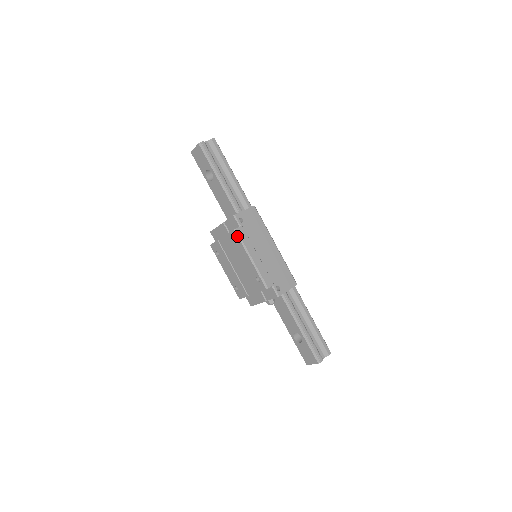
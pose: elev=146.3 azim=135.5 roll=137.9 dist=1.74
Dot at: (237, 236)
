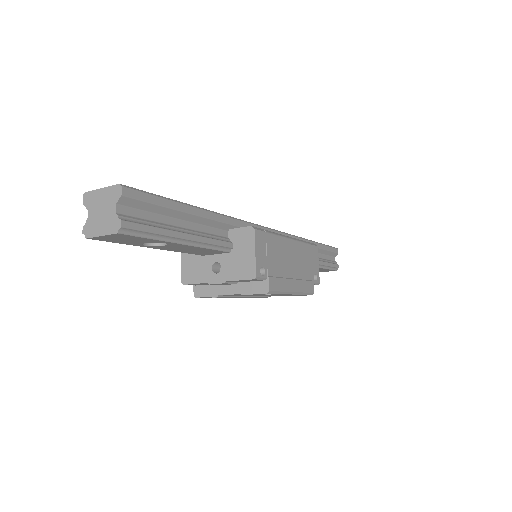
Dot at: occluded
